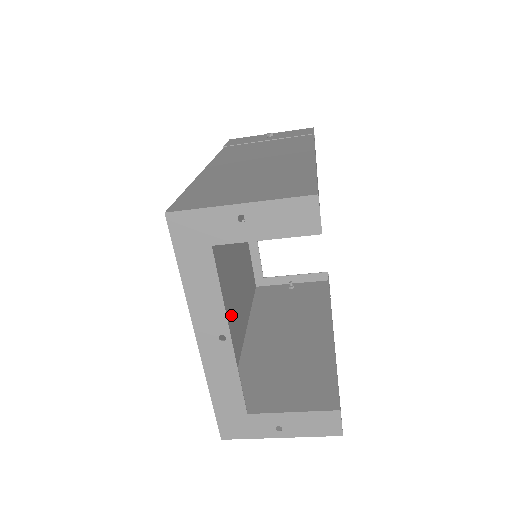
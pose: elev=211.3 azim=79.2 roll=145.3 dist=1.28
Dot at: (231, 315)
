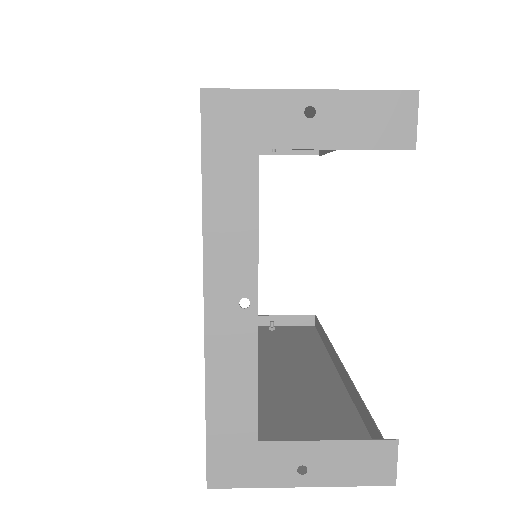
Dot at: occluded
